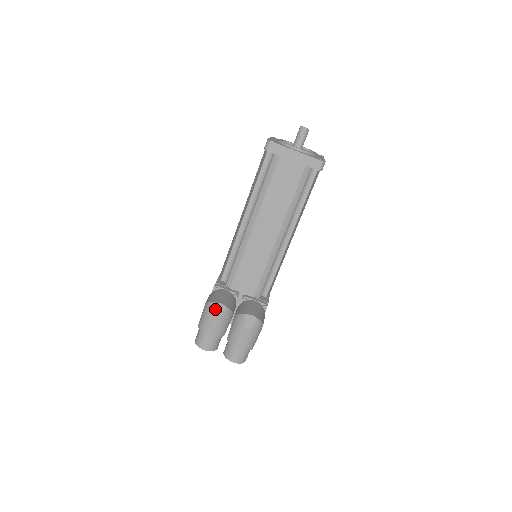
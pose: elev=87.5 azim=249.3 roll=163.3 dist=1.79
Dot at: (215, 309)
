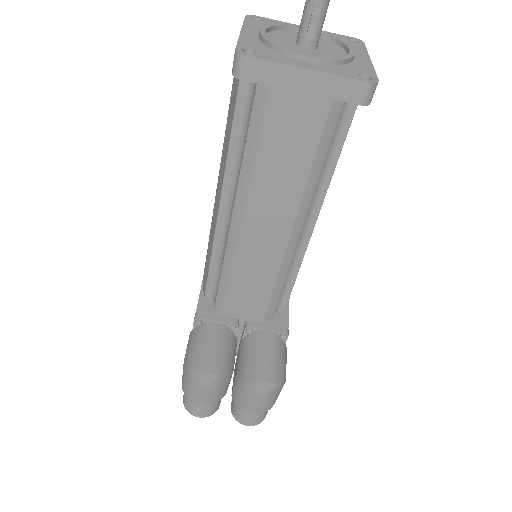
Dot at: (201, 379)
